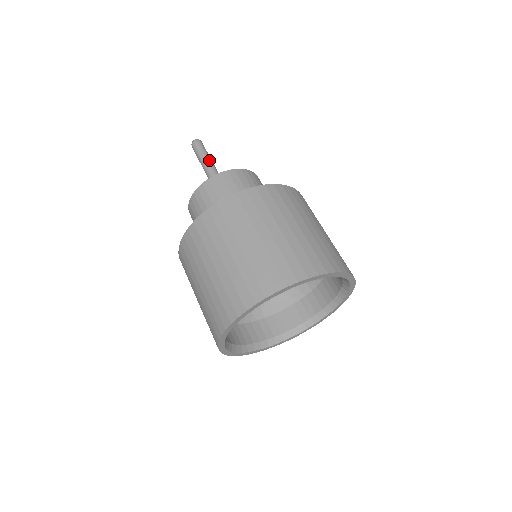
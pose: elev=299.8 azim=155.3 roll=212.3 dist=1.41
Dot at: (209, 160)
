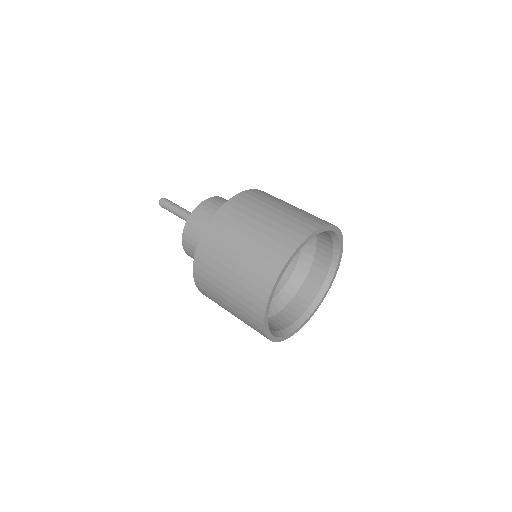
Dot at: (180, 208)
